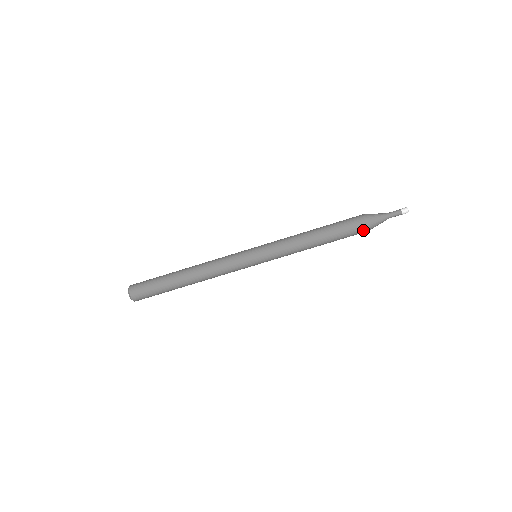
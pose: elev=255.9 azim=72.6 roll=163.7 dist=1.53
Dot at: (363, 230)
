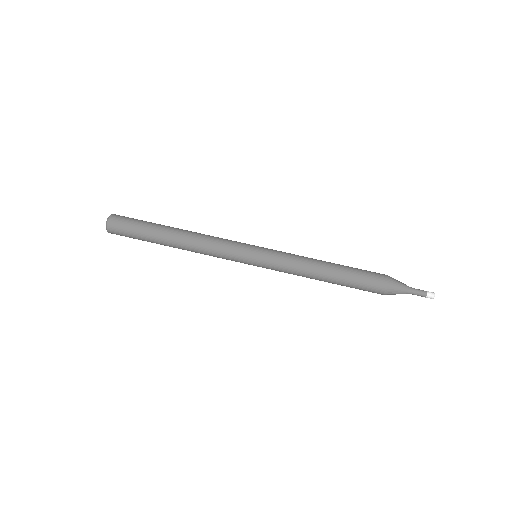
Dot at: (380, 287)
